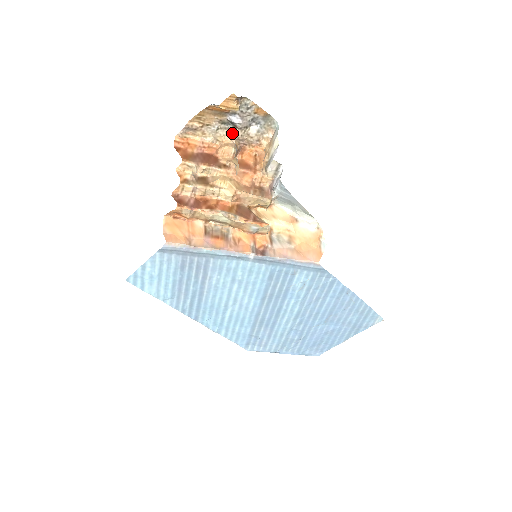
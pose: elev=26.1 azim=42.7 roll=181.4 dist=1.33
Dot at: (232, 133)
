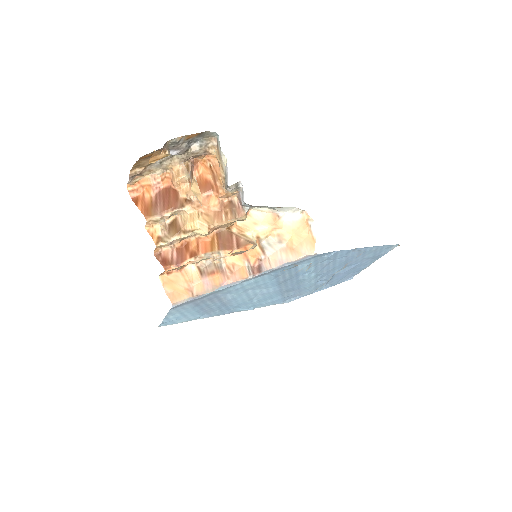
Dot at: (176, 159)
